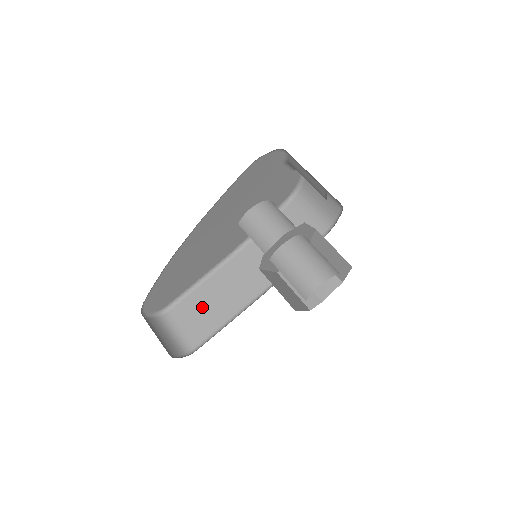
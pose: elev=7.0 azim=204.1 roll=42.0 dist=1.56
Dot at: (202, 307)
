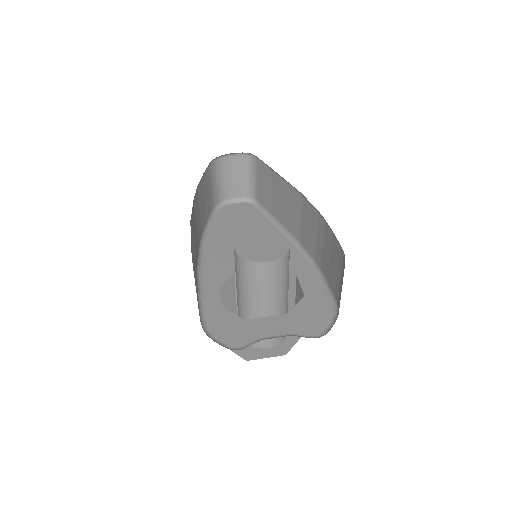
Dot at: (271, 188)
